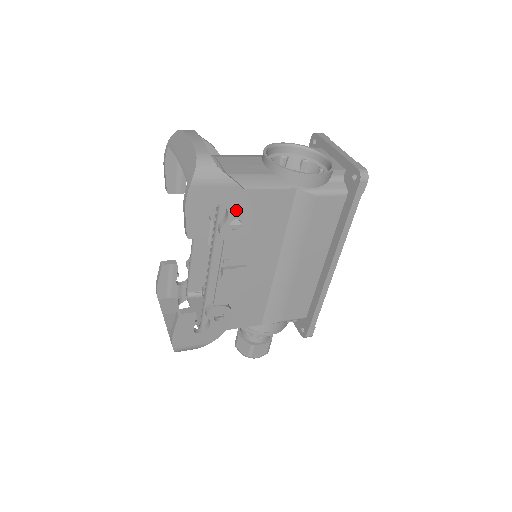
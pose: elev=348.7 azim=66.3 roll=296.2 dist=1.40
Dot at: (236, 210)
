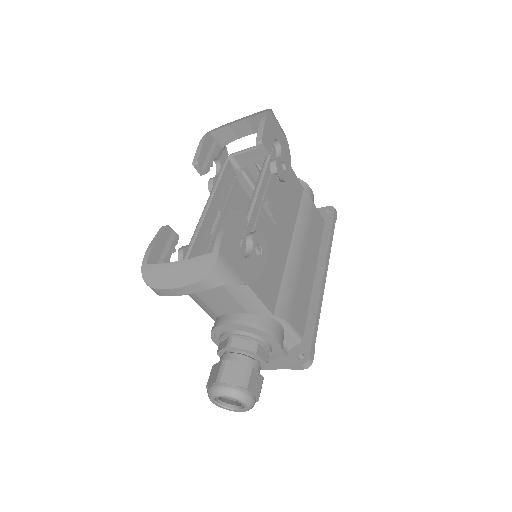
Dot at: (285, 157)
